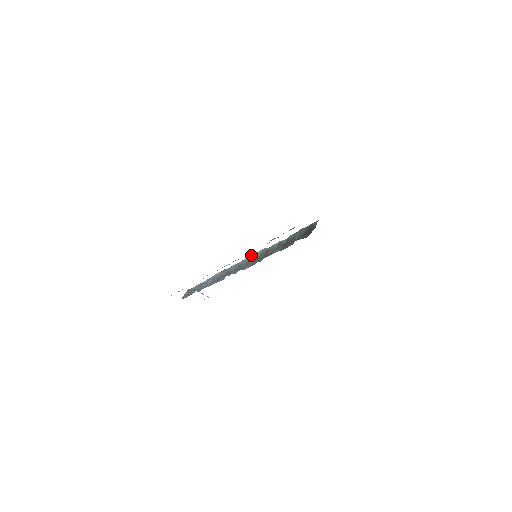
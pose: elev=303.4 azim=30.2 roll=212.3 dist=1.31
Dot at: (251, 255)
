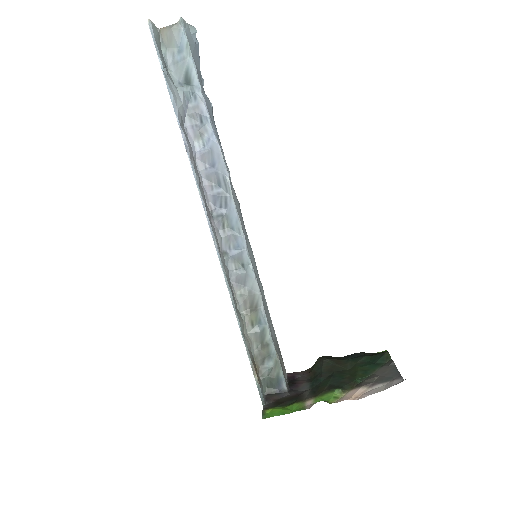
Dot at: (251, 263)
